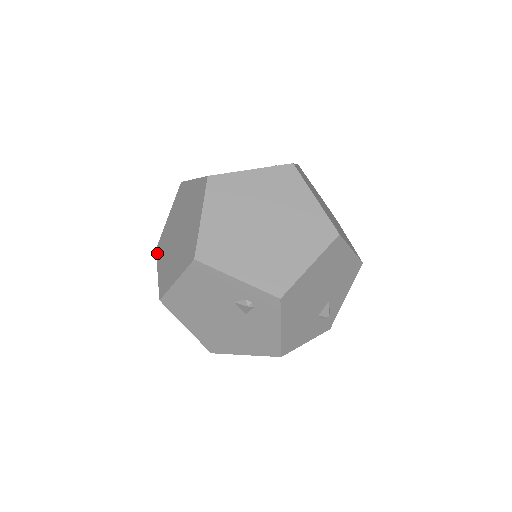
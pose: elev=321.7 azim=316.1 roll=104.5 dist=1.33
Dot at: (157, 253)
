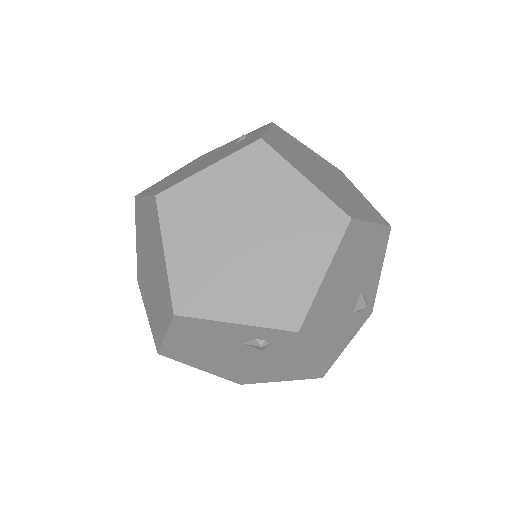
Dot at: (139, 288)
